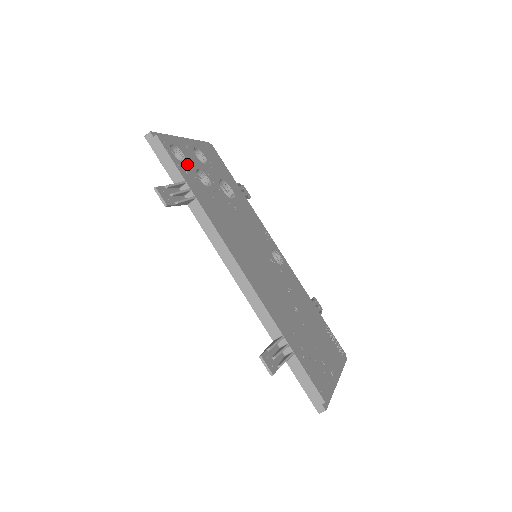
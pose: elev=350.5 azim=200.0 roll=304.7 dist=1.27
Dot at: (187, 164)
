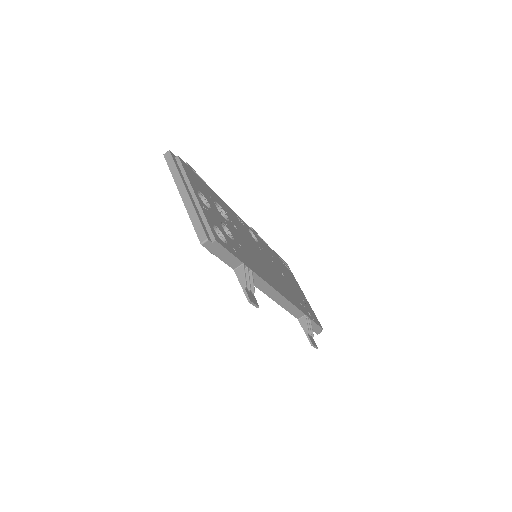
Dot at: (225, 236)
